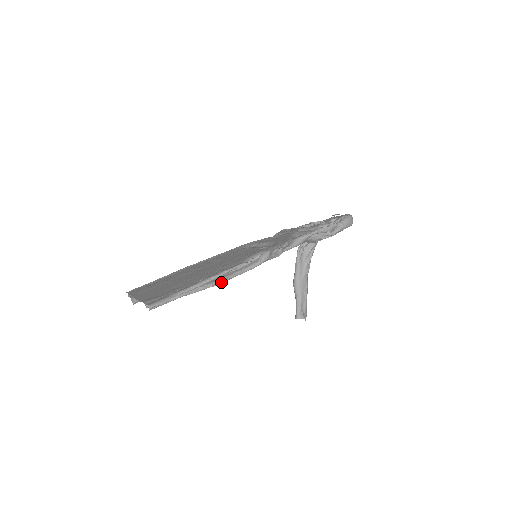
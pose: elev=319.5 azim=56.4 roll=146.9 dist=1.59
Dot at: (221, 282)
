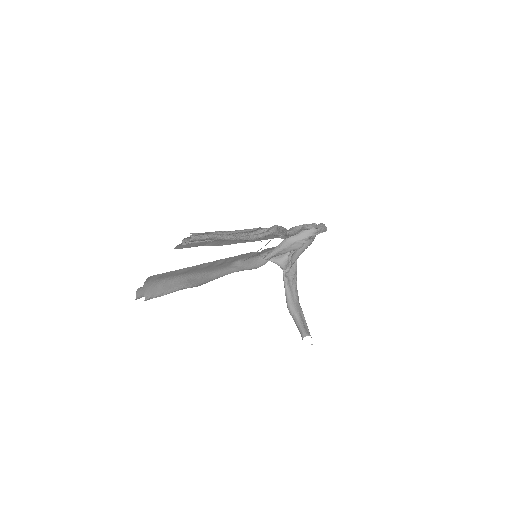
Dot at: (245, 237)
